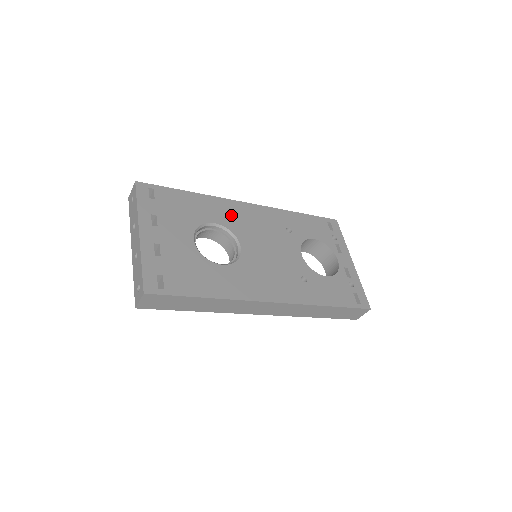
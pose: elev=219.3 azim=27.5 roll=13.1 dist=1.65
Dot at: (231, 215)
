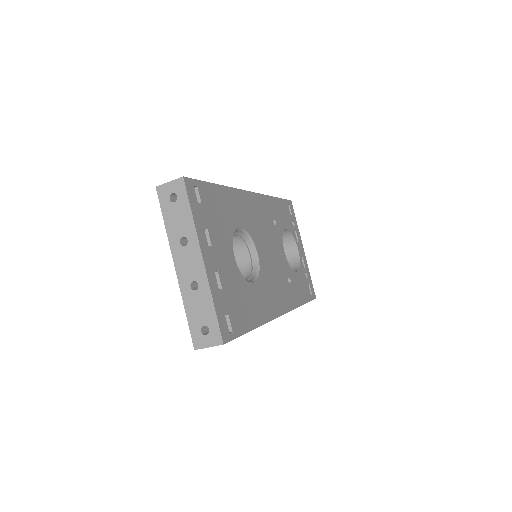
Dot at: (246, 213)
